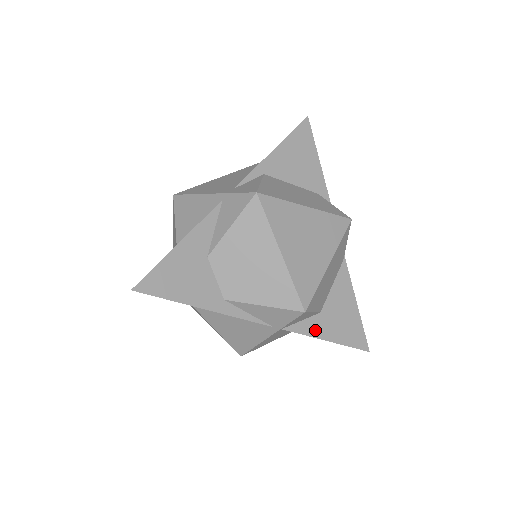
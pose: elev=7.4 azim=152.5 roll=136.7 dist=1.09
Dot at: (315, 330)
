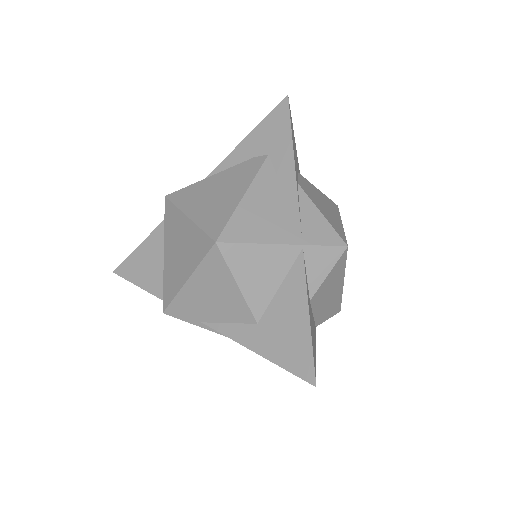
Dot at: (308, 295)
